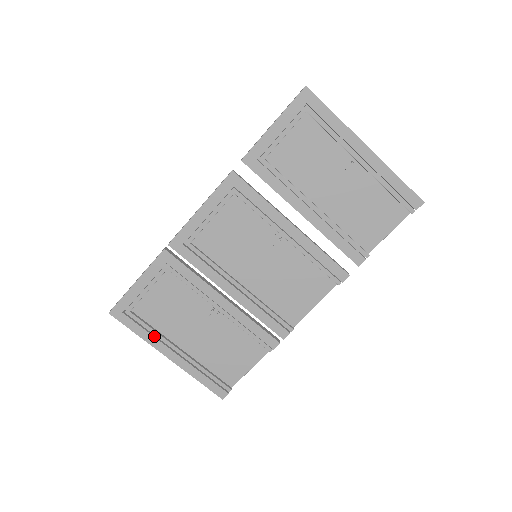
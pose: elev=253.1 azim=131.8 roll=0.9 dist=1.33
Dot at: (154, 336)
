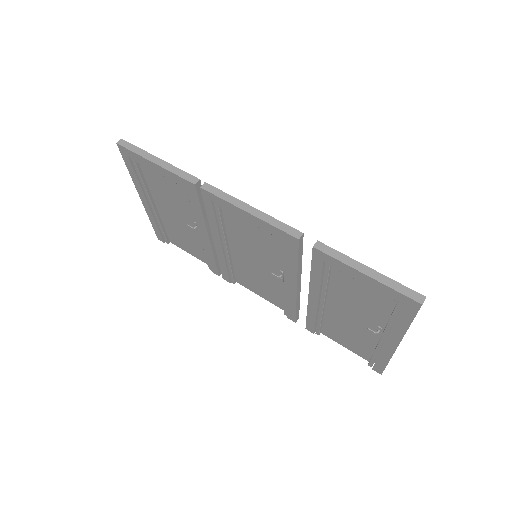
Dot at: (141, 185)
